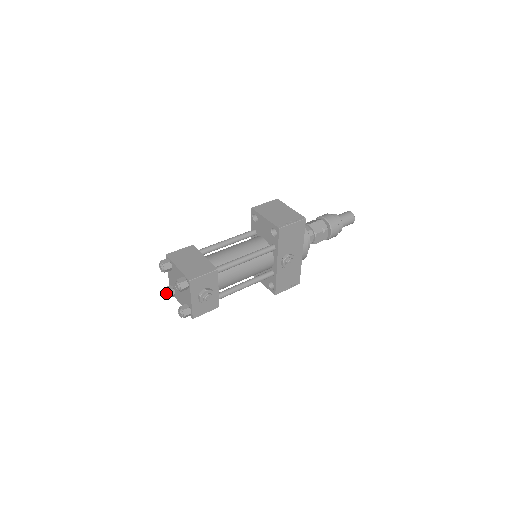
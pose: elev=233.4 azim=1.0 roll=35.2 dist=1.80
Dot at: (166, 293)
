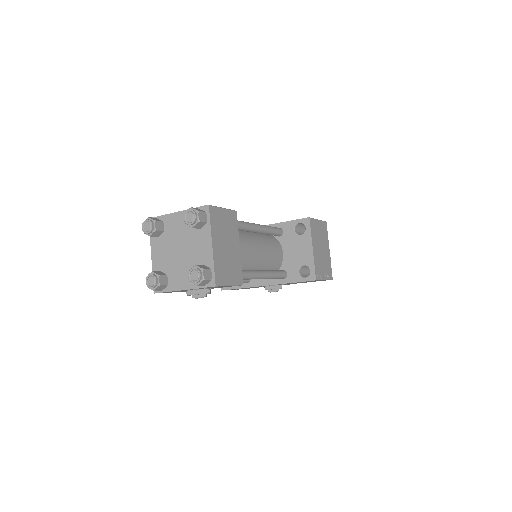
Dot at: (152, 231)
